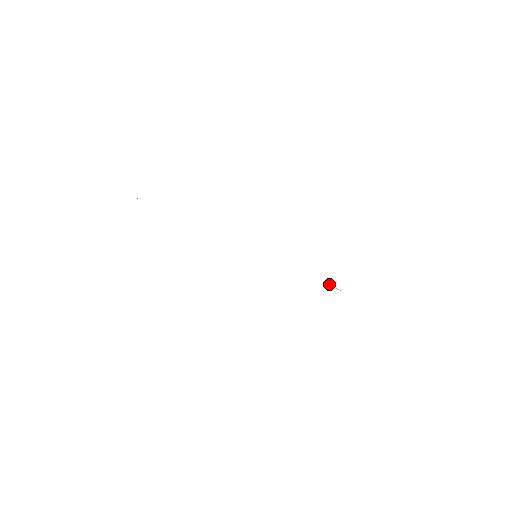
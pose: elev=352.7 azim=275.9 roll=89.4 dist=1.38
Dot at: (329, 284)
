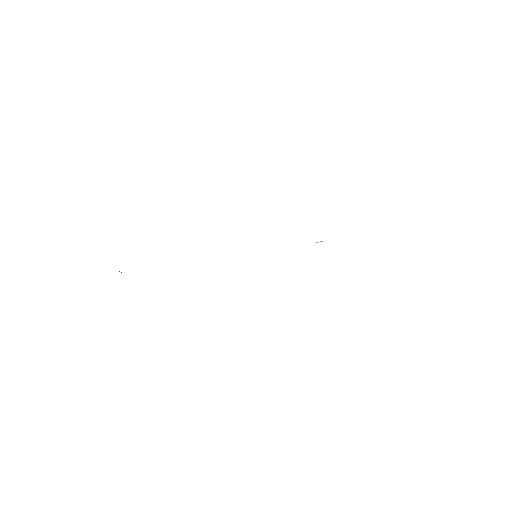
Dot at: (317, 242)
